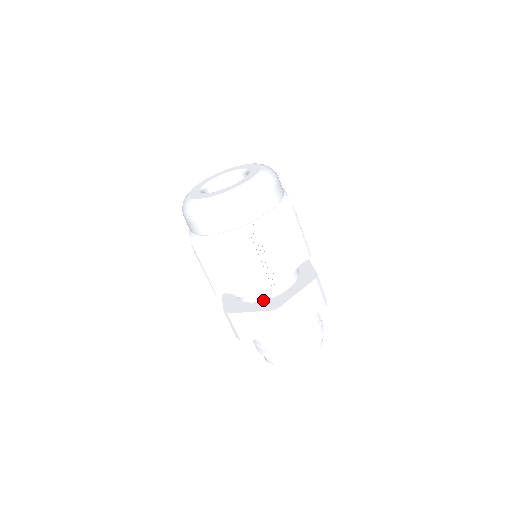
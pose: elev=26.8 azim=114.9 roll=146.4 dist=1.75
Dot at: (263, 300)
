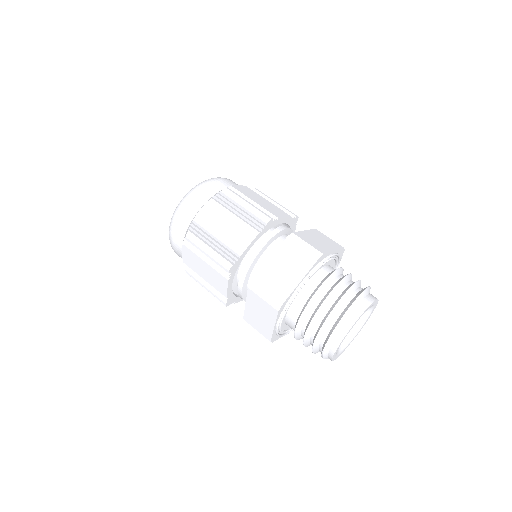
Dot at: occluded
